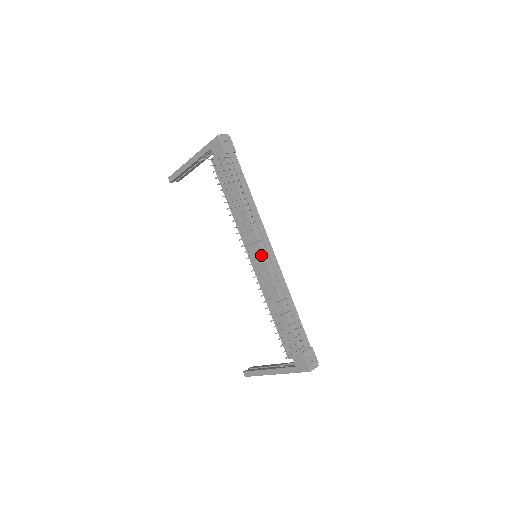
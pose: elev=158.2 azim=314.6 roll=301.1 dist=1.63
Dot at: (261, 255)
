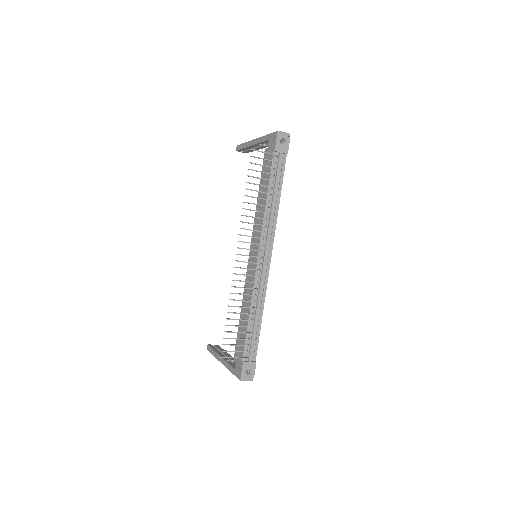
Dot at: (256, 258)
